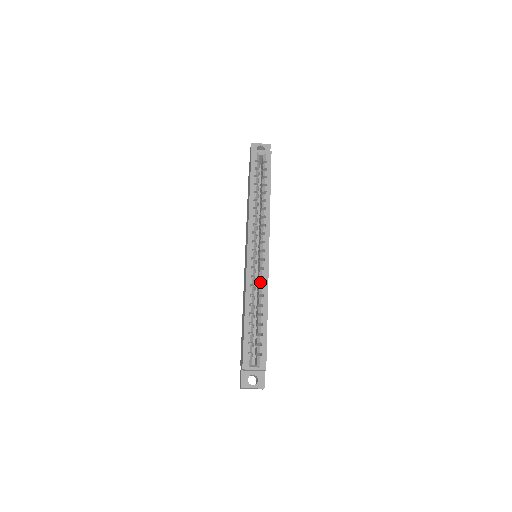
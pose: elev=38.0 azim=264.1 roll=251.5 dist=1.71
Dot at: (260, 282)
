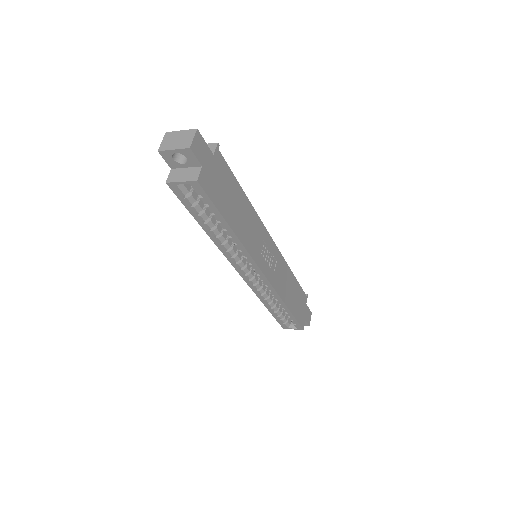
Dot at: occluded
